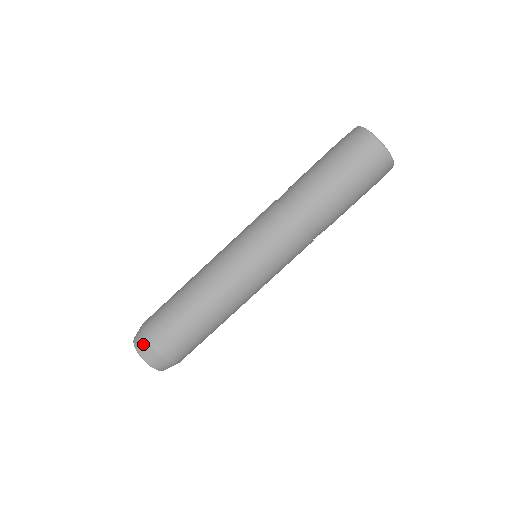
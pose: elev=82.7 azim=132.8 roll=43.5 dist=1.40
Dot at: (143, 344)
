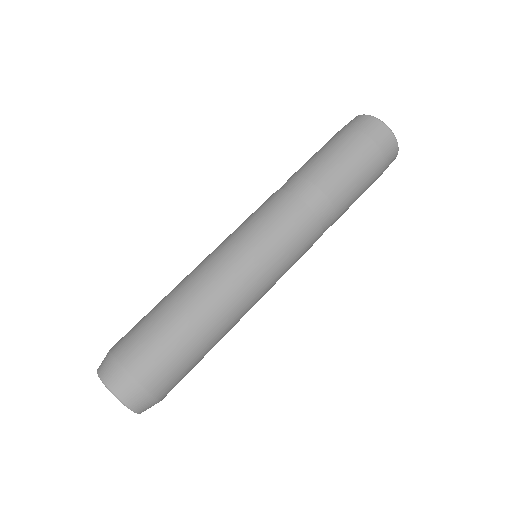
Dot at: (112, 368)
